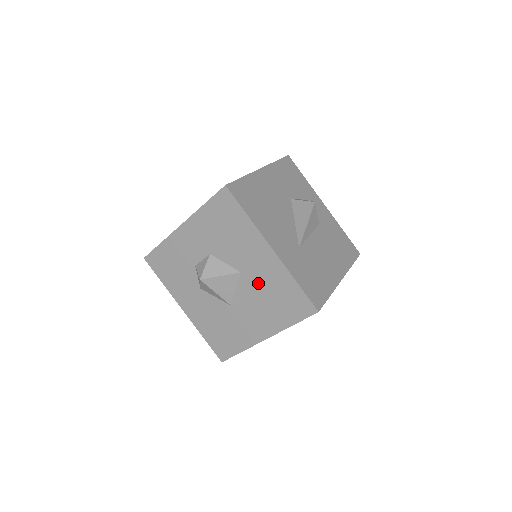
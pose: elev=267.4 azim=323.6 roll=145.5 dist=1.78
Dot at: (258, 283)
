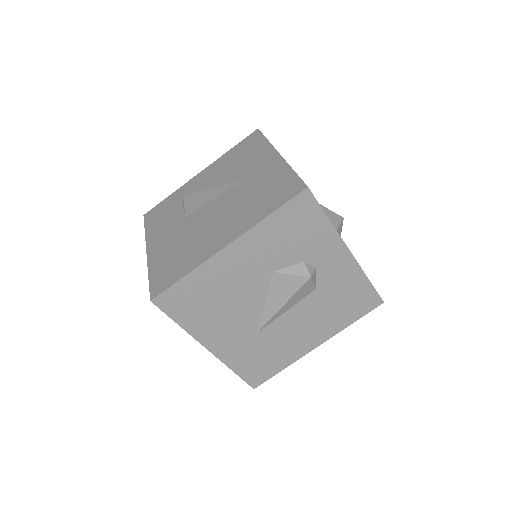
Dot at: occluded
